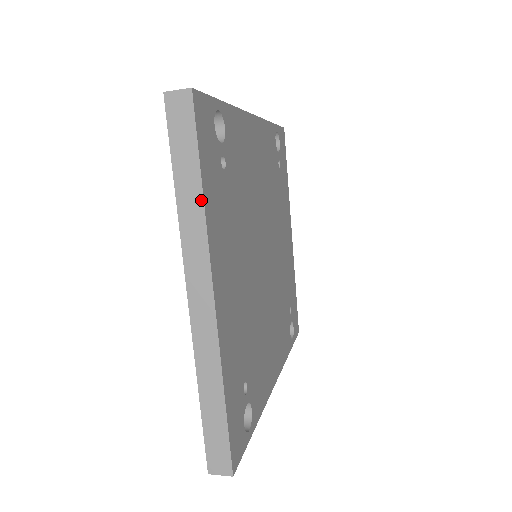
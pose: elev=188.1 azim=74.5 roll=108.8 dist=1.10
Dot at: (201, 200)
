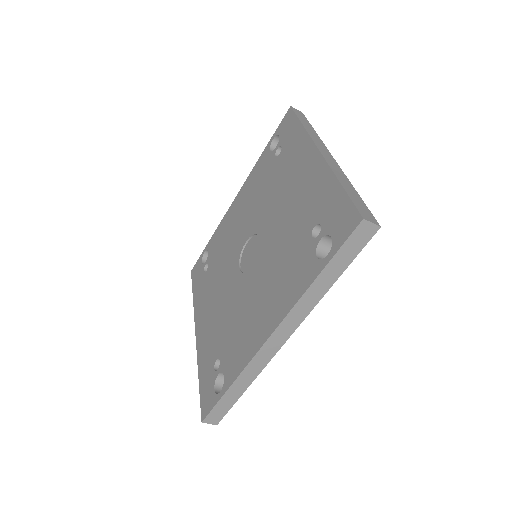
Dot at: (316, 133)
